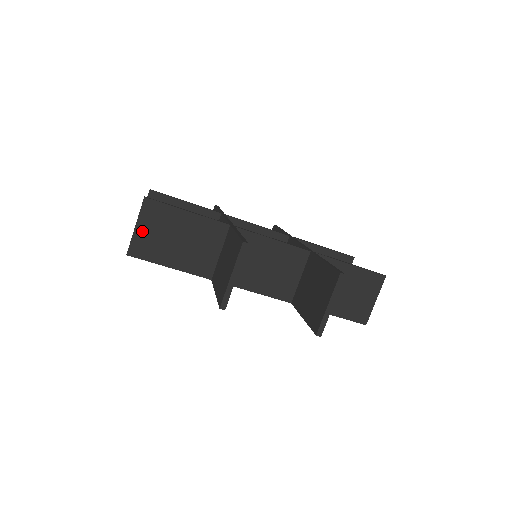
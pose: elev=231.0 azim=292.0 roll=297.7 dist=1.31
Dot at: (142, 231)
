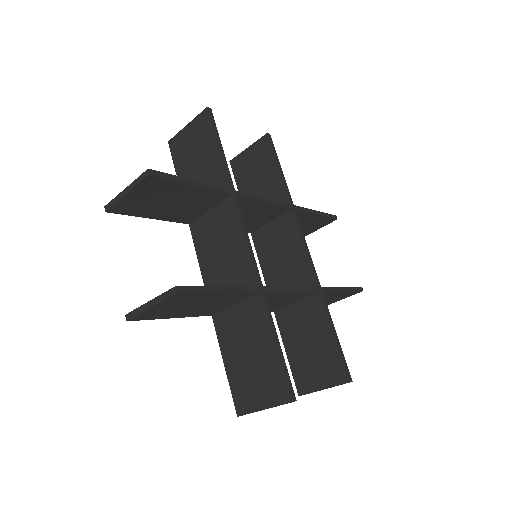
Dot at: (157, 309)
